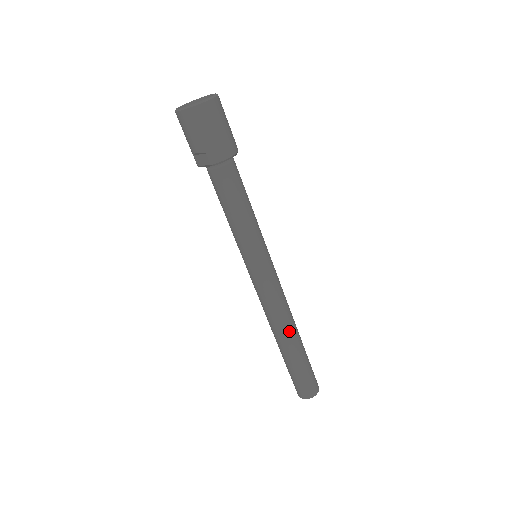
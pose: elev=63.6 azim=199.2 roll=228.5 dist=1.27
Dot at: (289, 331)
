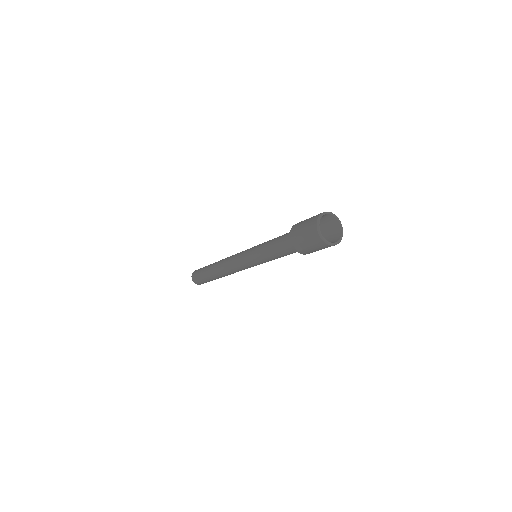
Dot at: (227, 275)
